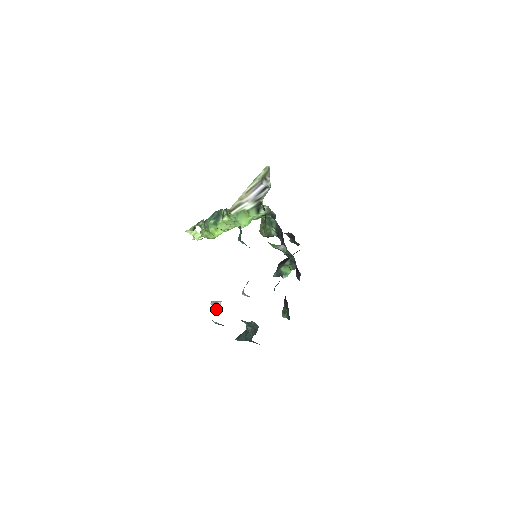
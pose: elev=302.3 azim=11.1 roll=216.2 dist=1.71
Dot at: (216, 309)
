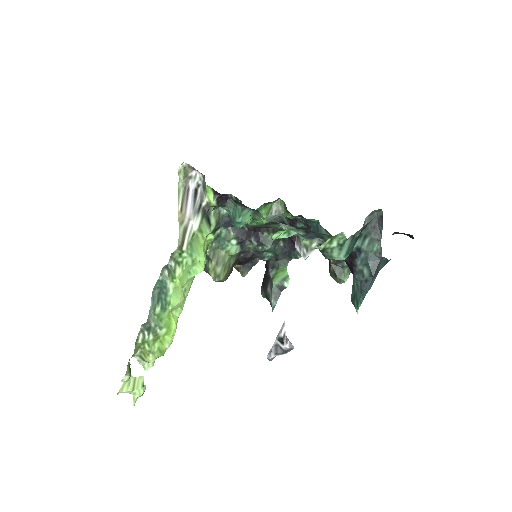
Dot at: (287, 346)
